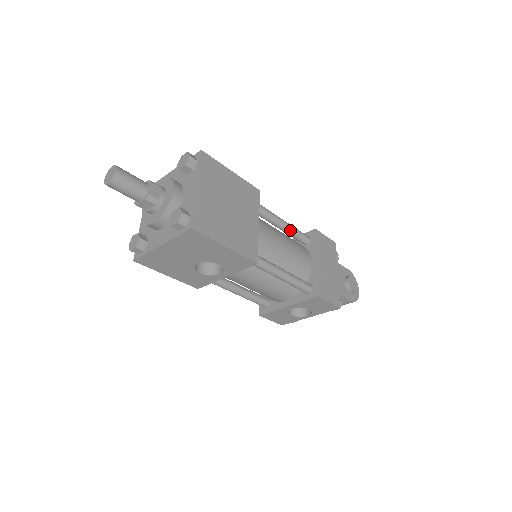
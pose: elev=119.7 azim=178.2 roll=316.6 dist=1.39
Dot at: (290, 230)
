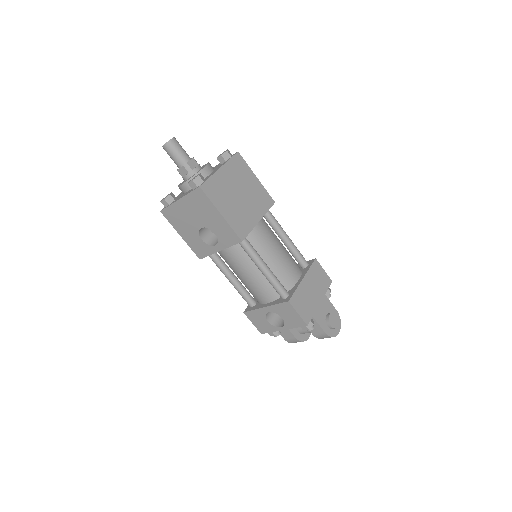
Dot at: (291, 247)
